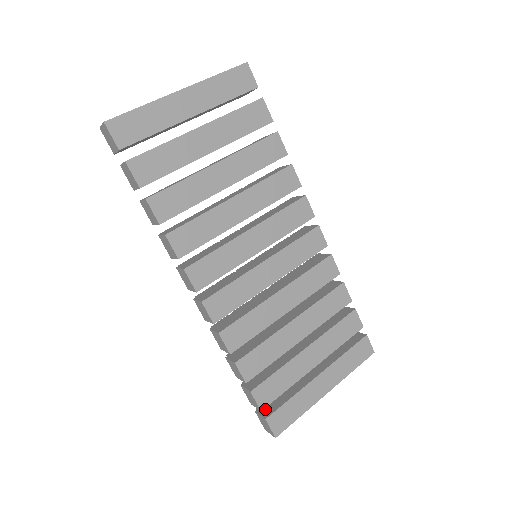
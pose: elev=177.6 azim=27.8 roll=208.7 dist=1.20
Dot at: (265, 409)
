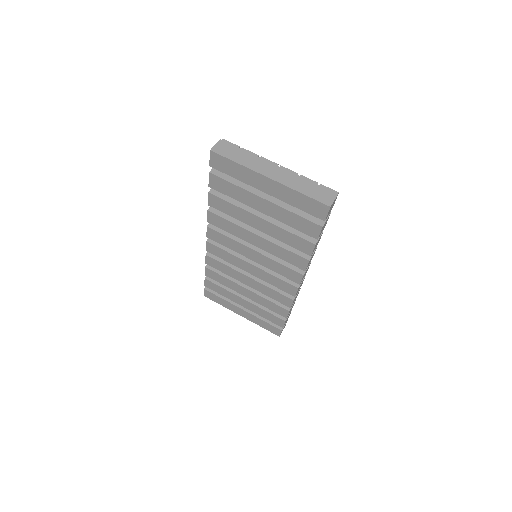
Dot at: occluded
